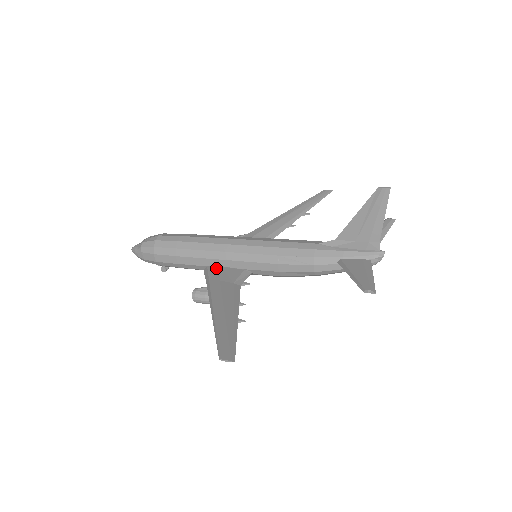
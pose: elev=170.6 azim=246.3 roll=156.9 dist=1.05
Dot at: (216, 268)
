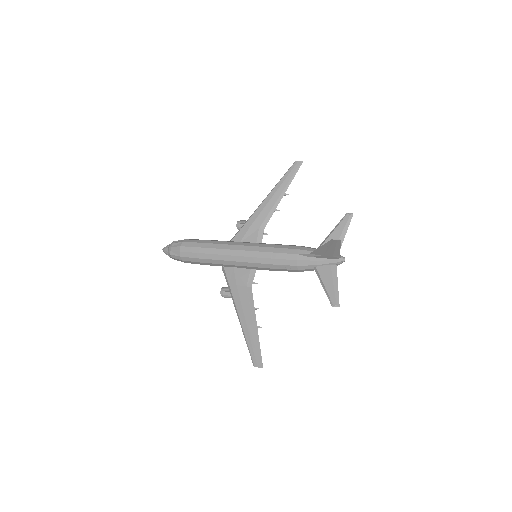
Dot at: (230, 270)
